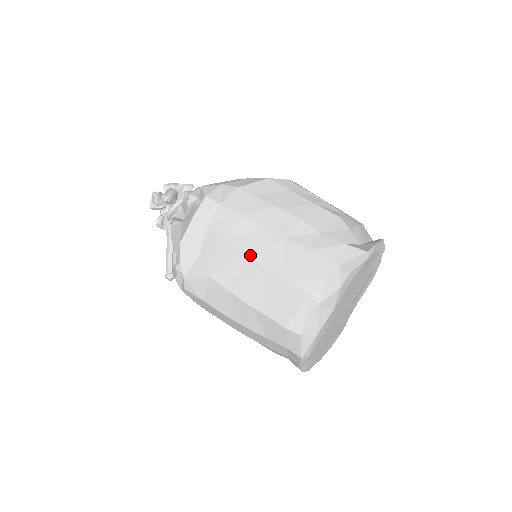
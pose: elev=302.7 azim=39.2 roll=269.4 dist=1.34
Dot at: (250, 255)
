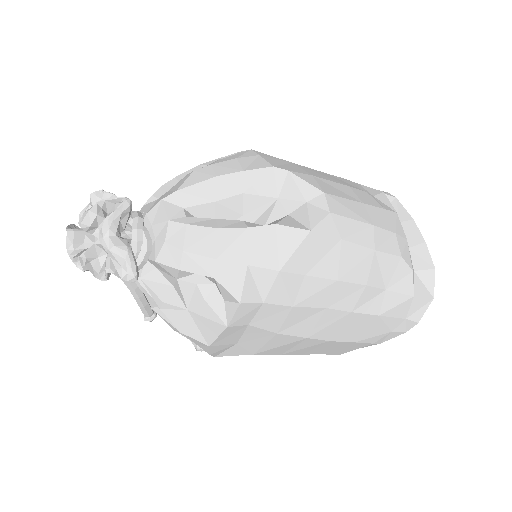
Dot at: (312, 337)
